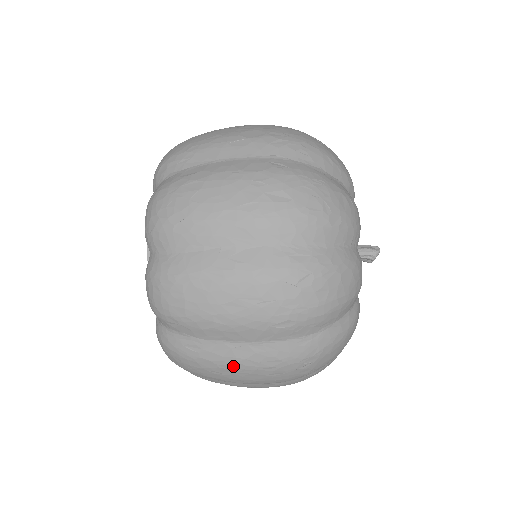
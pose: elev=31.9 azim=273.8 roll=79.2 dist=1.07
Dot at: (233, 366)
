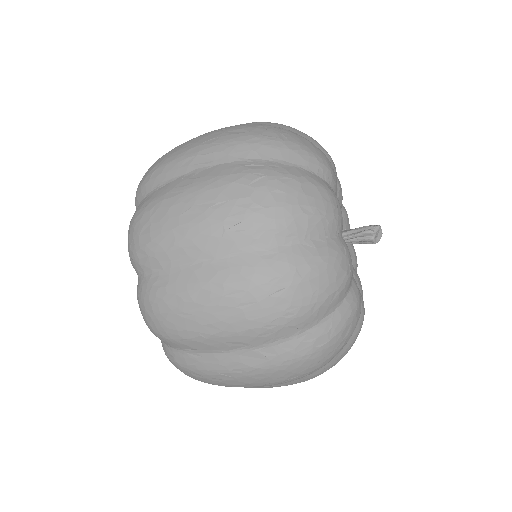
Dot at: (198, 296)
